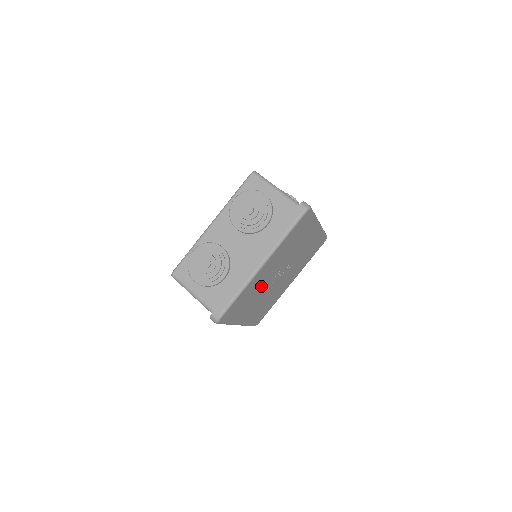
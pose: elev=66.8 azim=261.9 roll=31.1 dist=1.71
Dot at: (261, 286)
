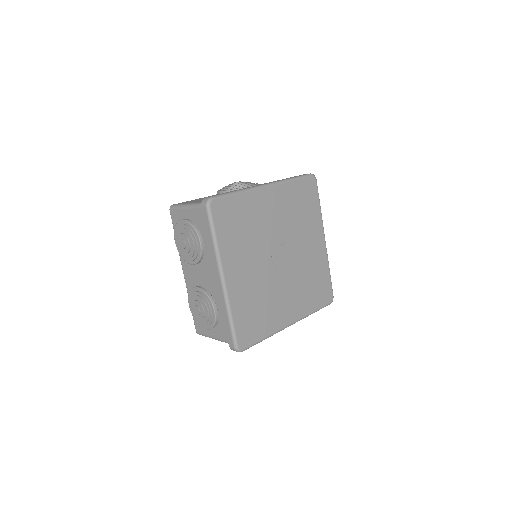
Dot at: (261, 286)
